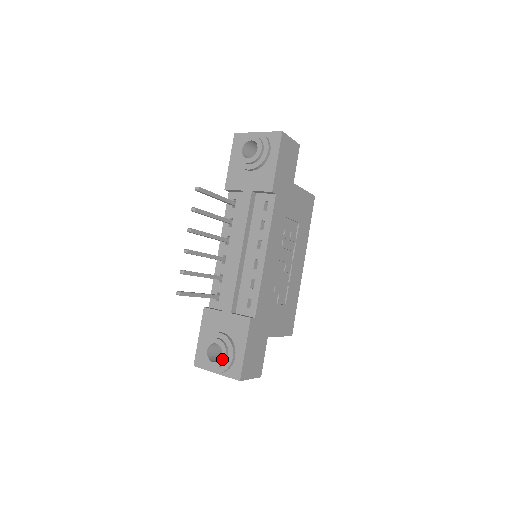
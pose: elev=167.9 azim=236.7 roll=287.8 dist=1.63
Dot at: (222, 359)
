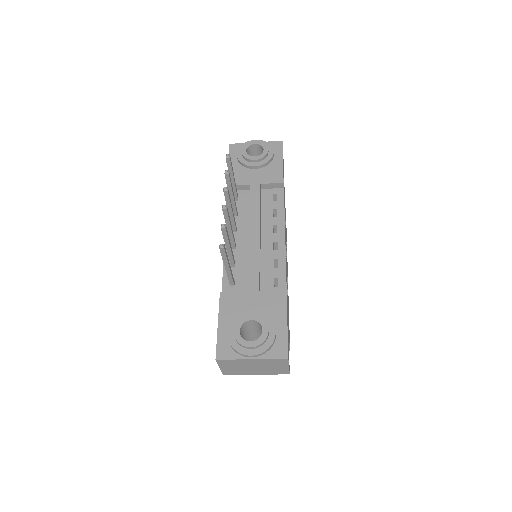
Dot at: (264, 334)
